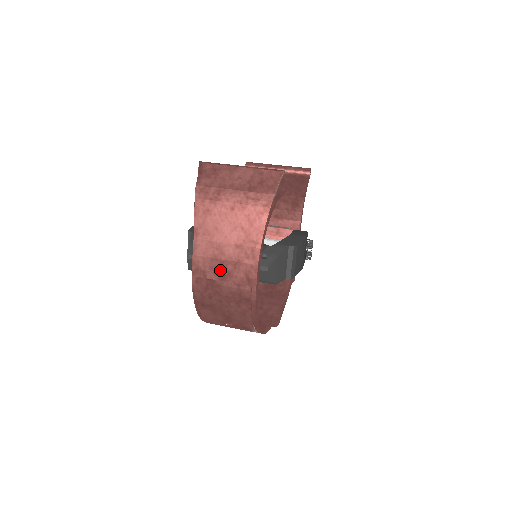
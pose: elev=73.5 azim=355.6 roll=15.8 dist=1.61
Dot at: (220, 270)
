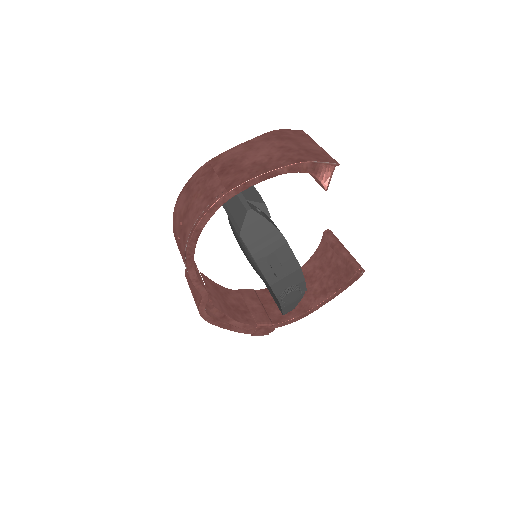
Dot at: (226, 168)
